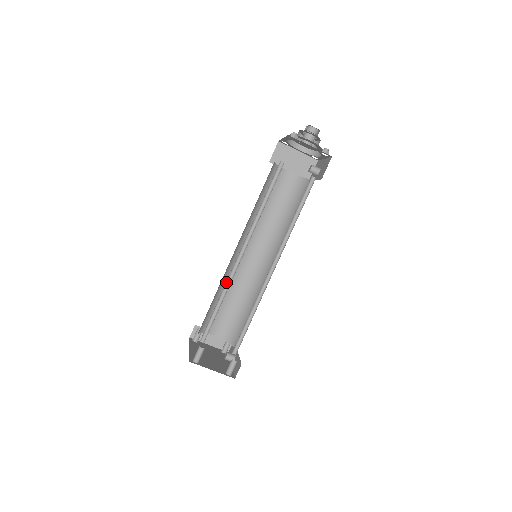
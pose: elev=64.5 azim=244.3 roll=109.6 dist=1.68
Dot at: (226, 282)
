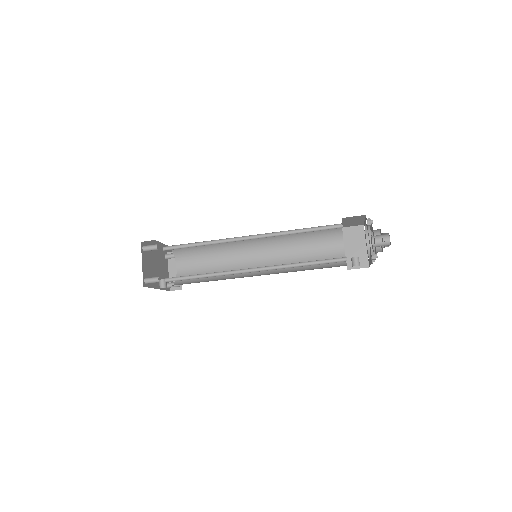
Dot at: (220, 240)
